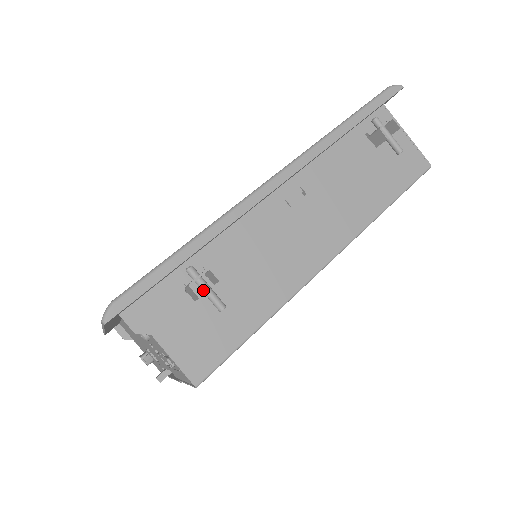
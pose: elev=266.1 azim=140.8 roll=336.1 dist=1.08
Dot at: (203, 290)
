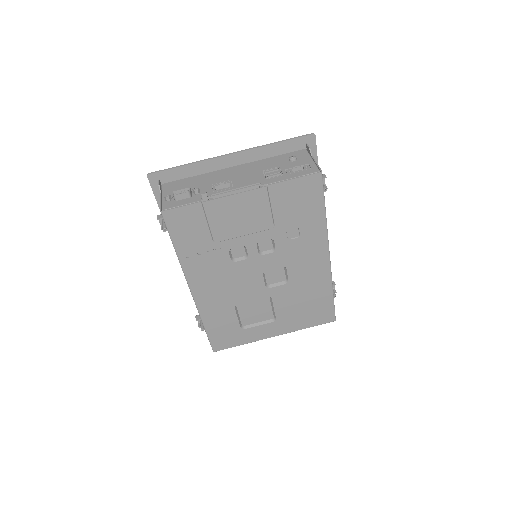
Dot at: occluded
